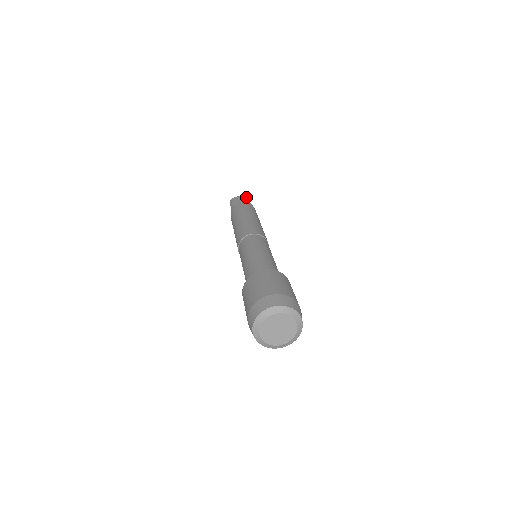
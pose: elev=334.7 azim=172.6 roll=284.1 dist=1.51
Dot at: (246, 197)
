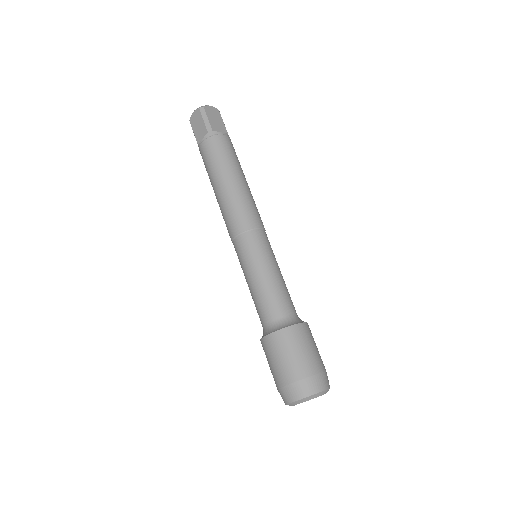
Dot at: (202, 116)
